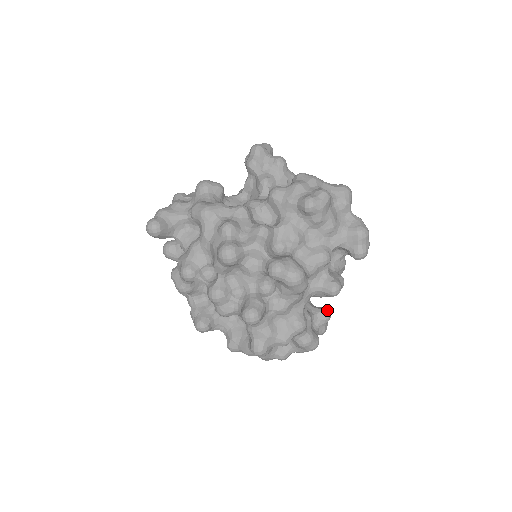
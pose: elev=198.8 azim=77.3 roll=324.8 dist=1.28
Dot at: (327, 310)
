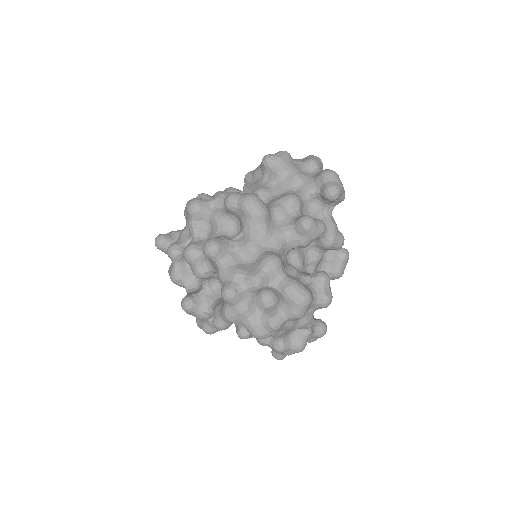
Dot at: (323, 271)
